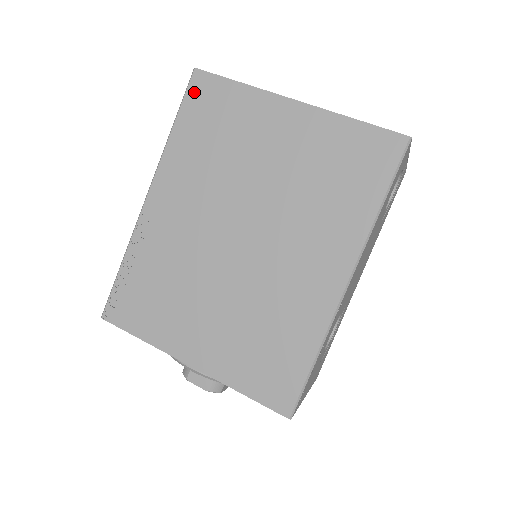
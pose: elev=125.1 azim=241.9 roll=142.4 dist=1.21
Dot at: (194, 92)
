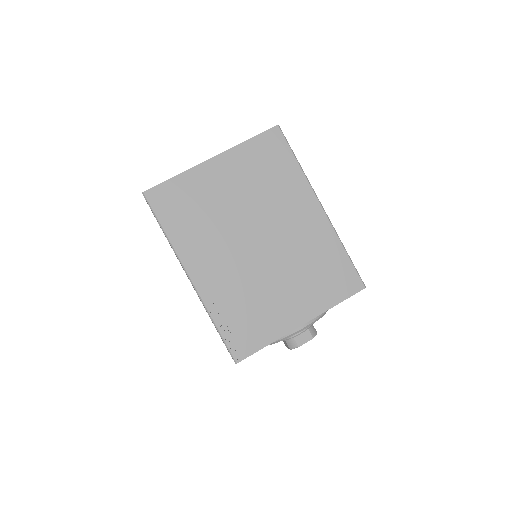
Dot at: (156, 203)
